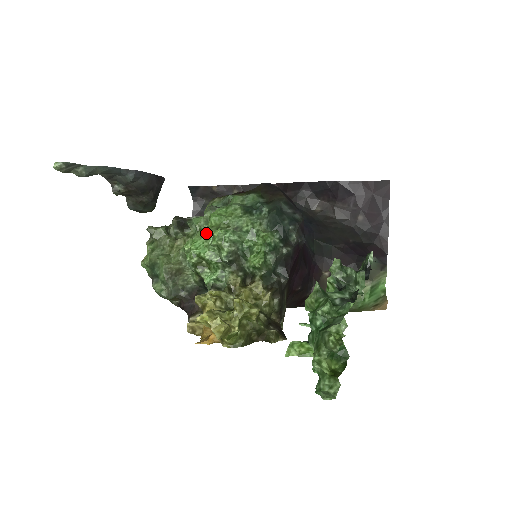
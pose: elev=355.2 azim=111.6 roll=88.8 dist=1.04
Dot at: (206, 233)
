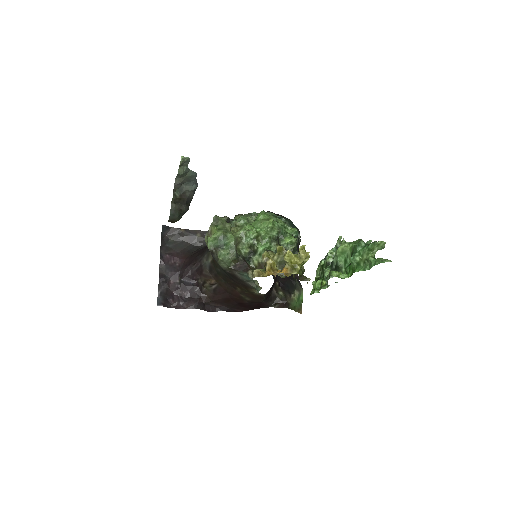
Dot at: (258, 223)
